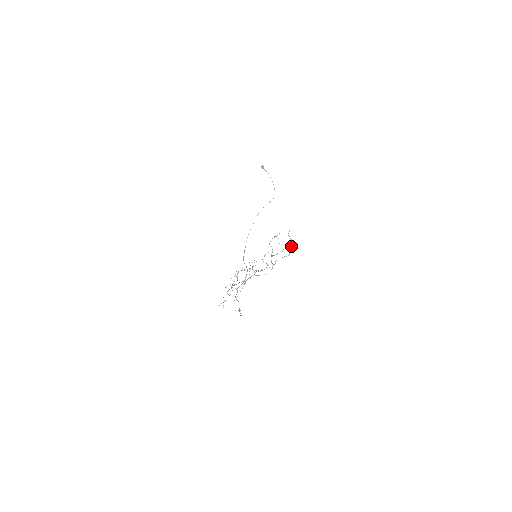
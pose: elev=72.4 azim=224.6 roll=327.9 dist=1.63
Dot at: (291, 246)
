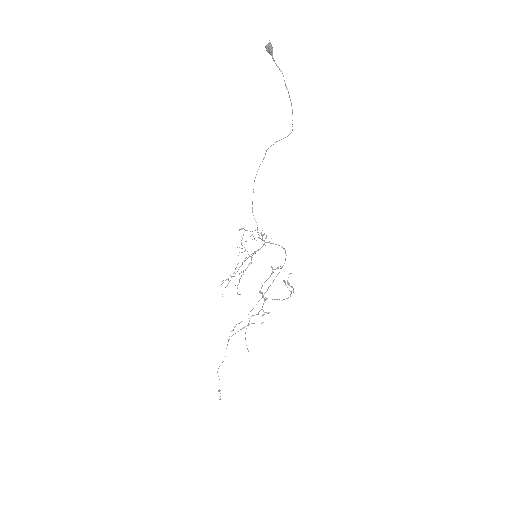
Dot at: occluded
